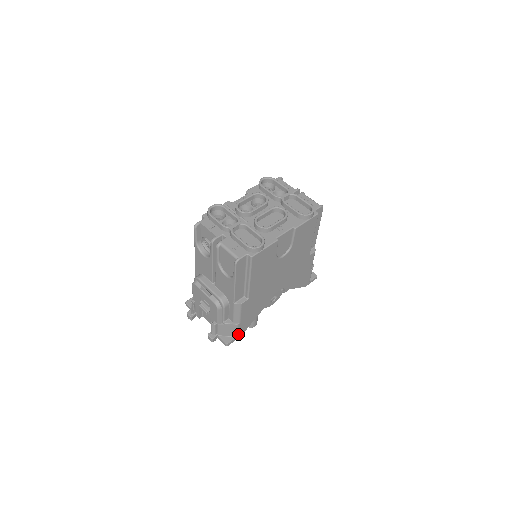
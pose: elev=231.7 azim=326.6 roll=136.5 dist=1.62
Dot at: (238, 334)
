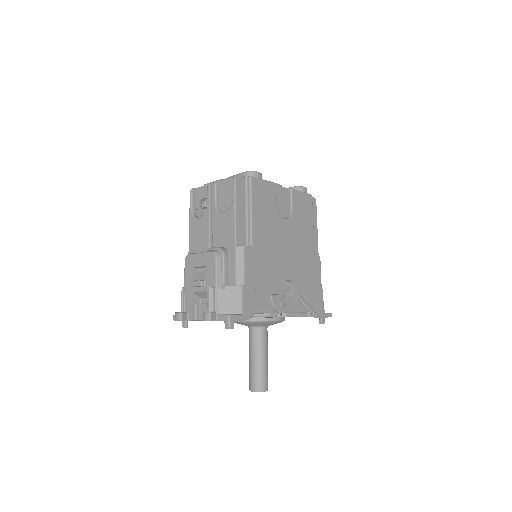
Dot at: (243, 311)
